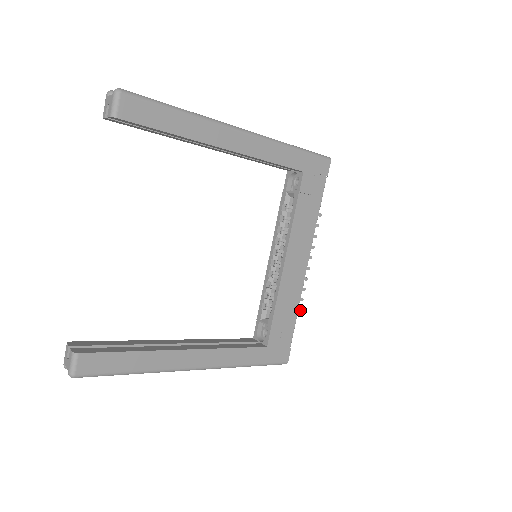
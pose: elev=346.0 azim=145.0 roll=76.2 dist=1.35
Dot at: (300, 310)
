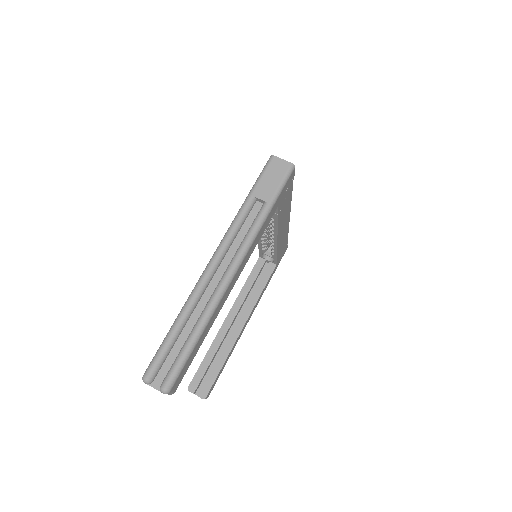
Dot at: occluded
